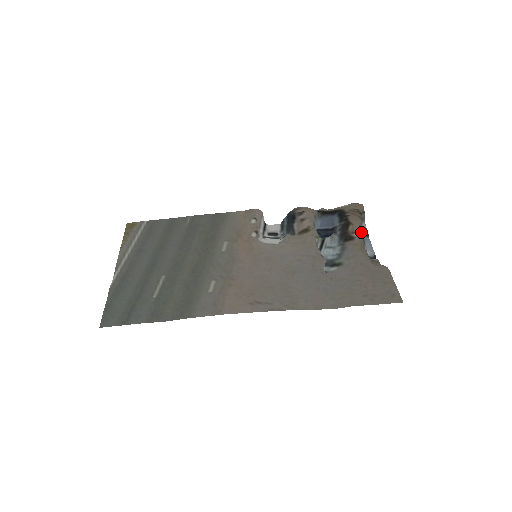
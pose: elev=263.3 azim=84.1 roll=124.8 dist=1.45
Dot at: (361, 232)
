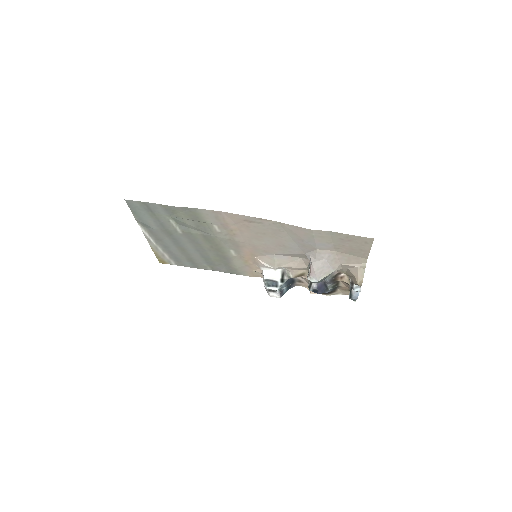
Dot at: (349, 283)
